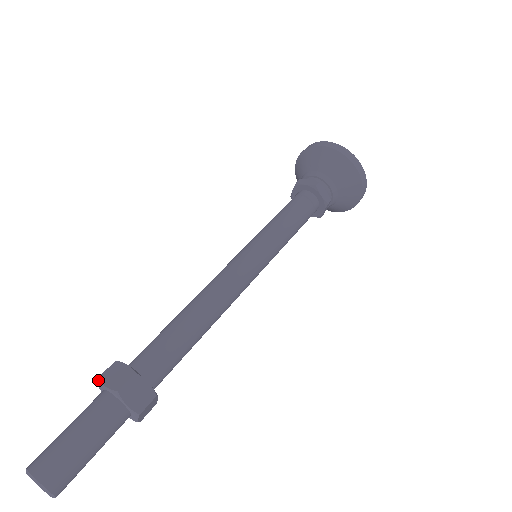
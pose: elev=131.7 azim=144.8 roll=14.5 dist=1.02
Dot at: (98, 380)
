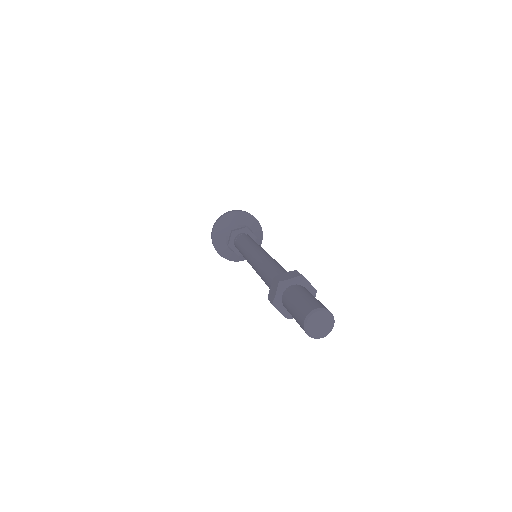
Dot at: (280, 282)
